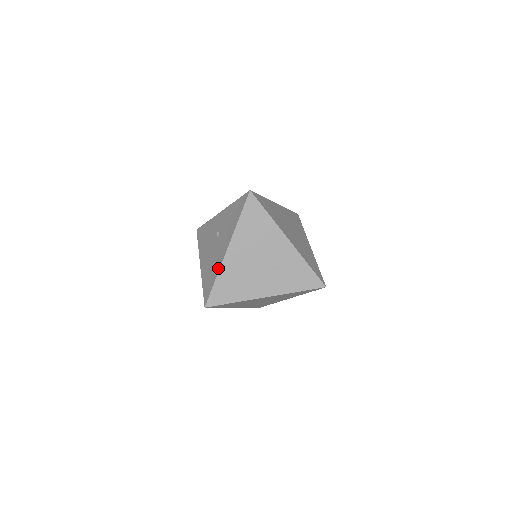
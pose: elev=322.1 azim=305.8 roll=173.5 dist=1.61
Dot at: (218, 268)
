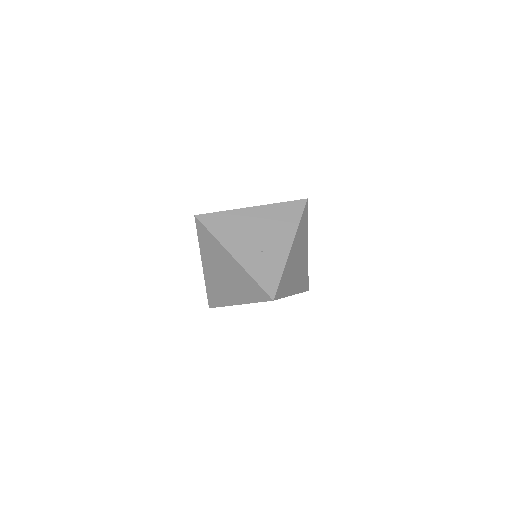
Dot at: (233, 210)
